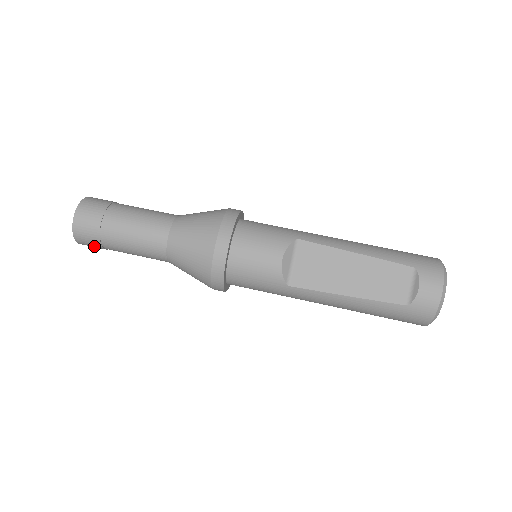
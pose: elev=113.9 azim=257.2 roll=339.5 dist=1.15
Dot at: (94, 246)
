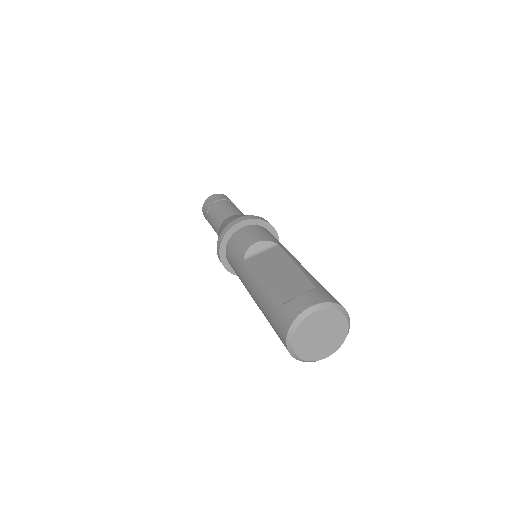
Dot at: (205, 215)
